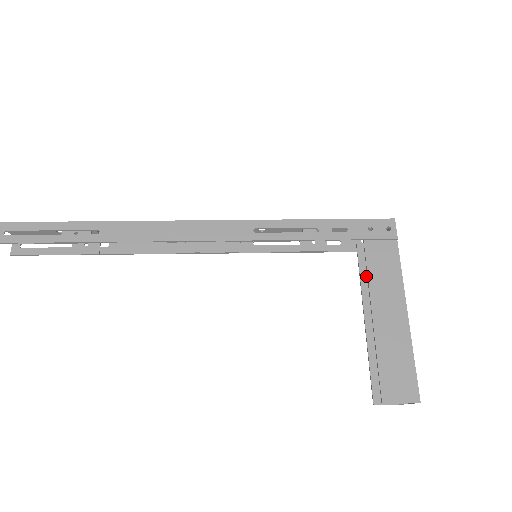
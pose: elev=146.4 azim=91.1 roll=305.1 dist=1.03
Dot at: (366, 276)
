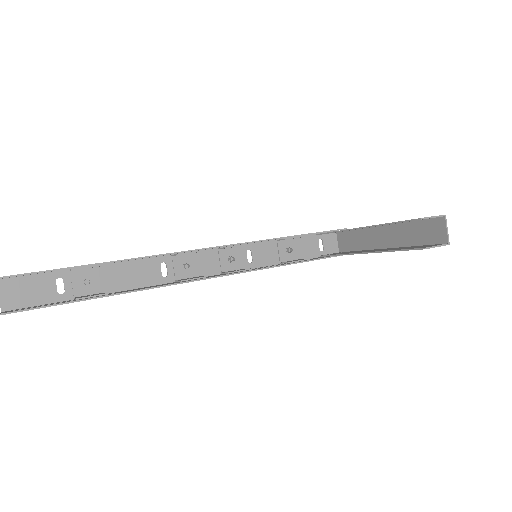
Dot at: (347, 253)
